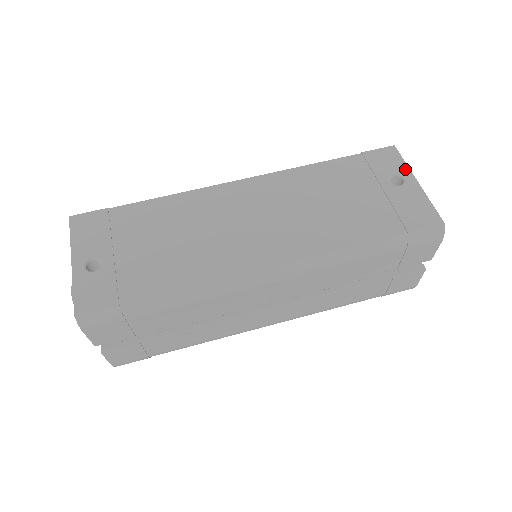
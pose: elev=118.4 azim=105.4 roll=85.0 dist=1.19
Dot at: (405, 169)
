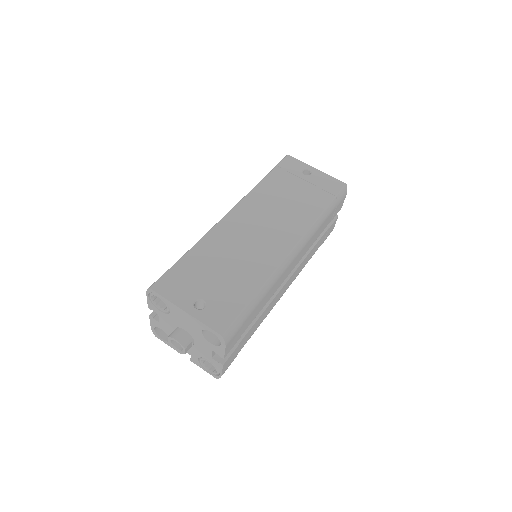
Dot at: (305, 165)
